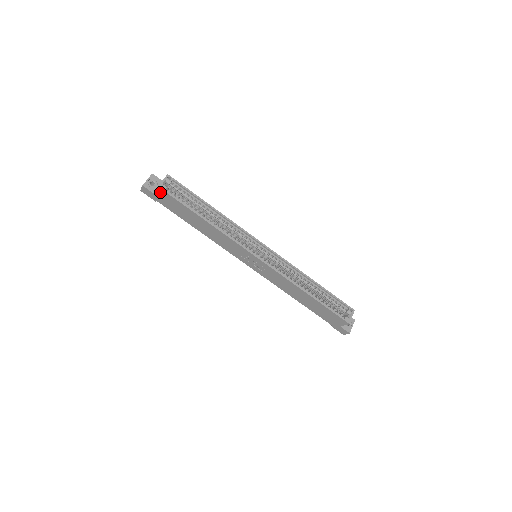
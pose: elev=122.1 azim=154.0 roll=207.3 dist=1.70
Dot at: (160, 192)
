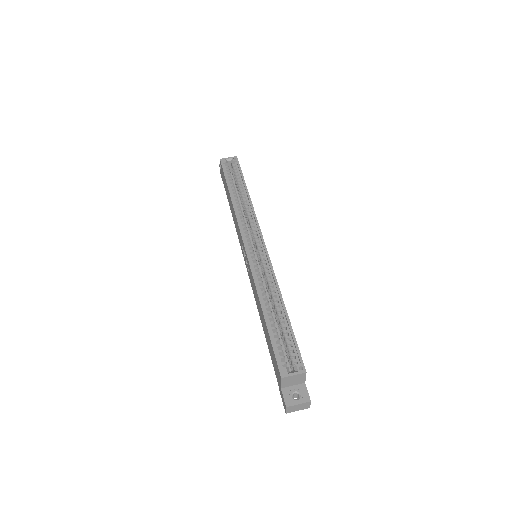
Dot at: (221, 167)
